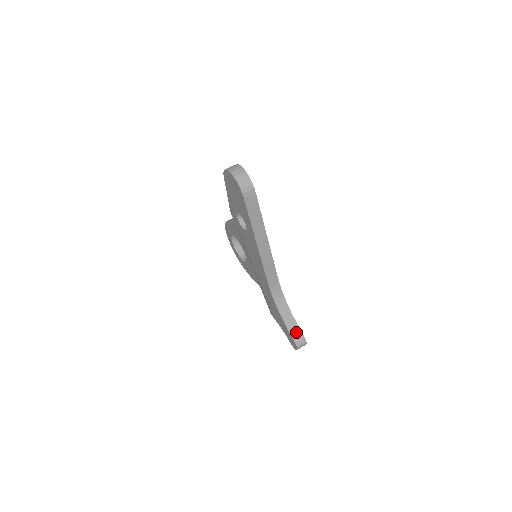
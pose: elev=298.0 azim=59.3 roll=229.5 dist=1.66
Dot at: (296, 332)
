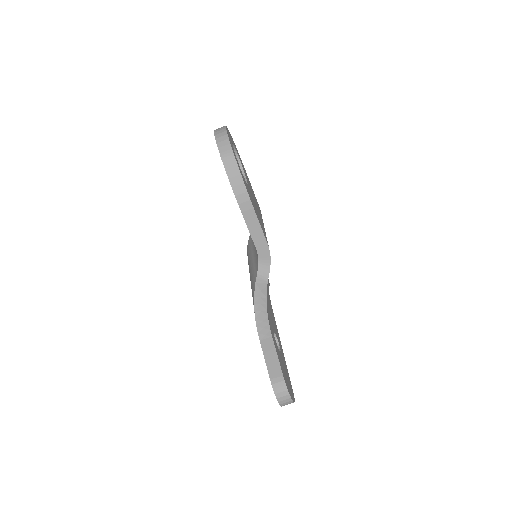
Dot at: occluded
